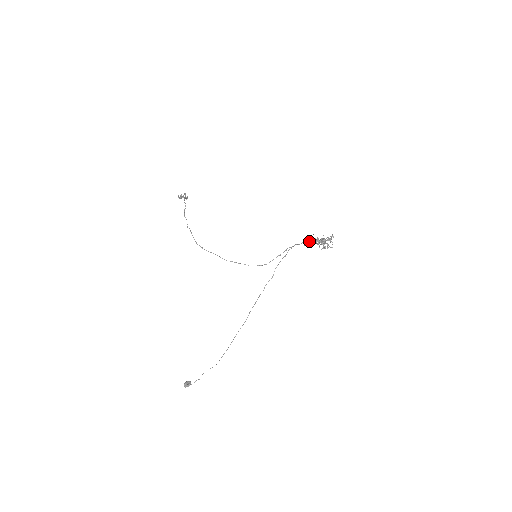
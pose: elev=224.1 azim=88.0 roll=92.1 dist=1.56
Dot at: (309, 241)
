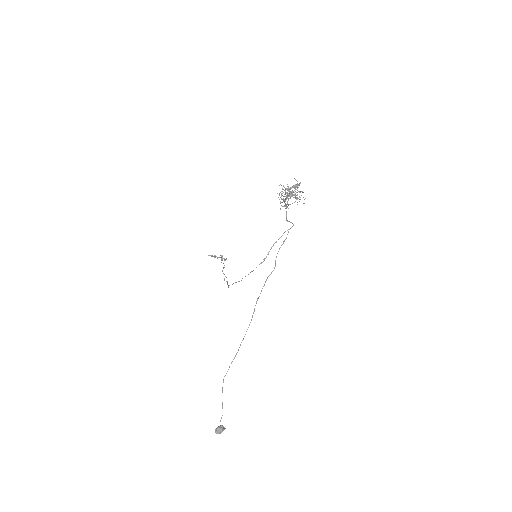
Dot at: (280, 202)
